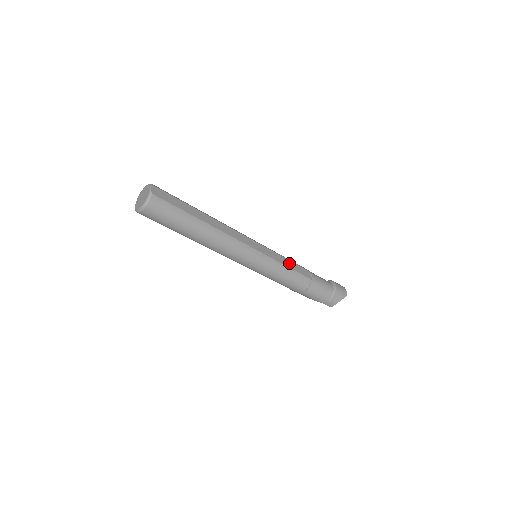
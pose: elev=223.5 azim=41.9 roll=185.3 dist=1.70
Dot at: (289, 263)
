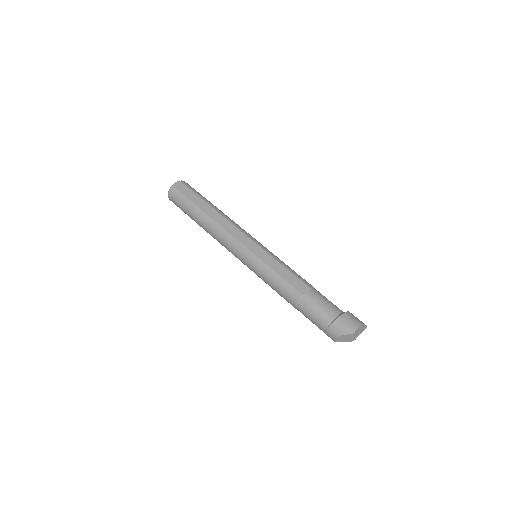
Dot at: (282, 270)
